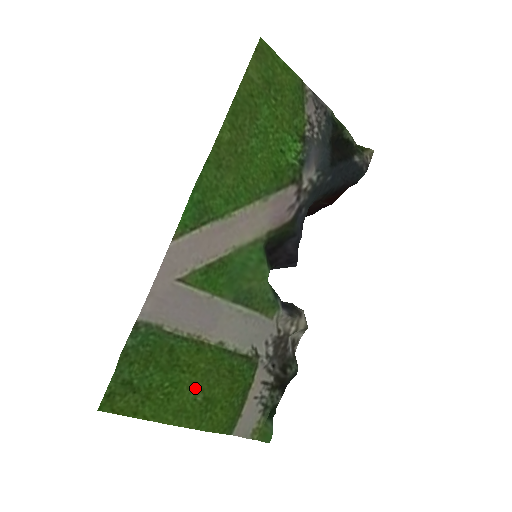
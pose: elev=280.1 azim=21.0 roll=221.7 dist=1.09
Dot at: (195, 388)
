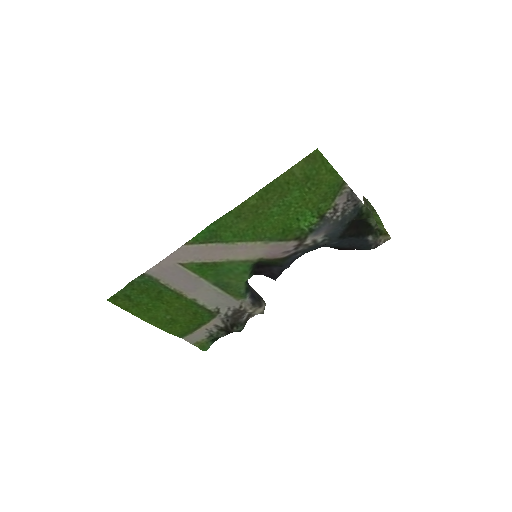
Dot at: (167, 312)
